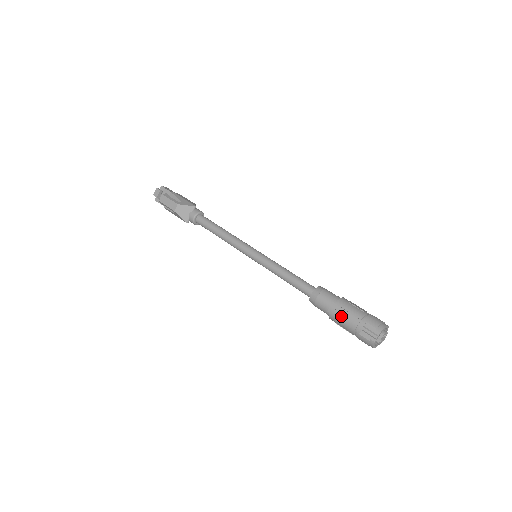
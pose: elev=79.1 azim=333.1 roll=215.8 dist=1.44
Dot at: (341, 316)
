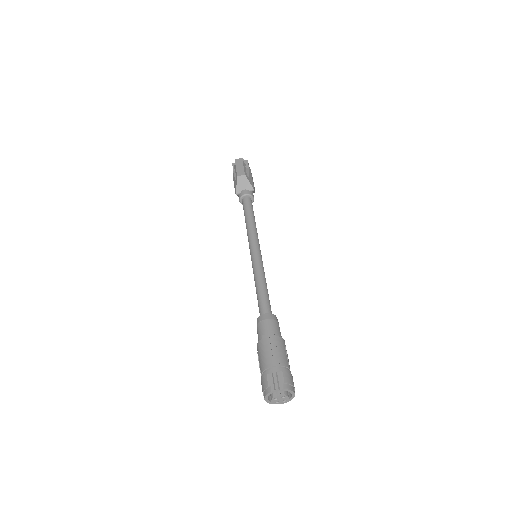
Dot at: (268, 348)
